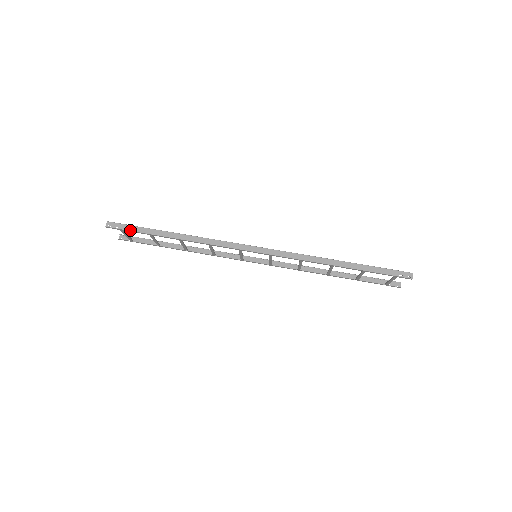
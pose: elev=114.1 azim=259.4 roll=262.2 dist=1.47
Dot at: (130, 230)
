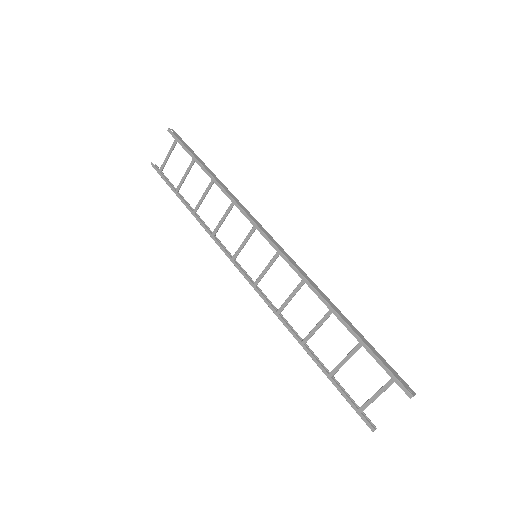
Dot at: (184, 144)
